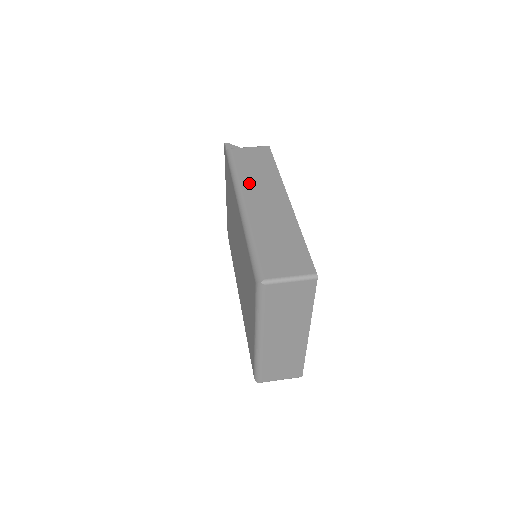
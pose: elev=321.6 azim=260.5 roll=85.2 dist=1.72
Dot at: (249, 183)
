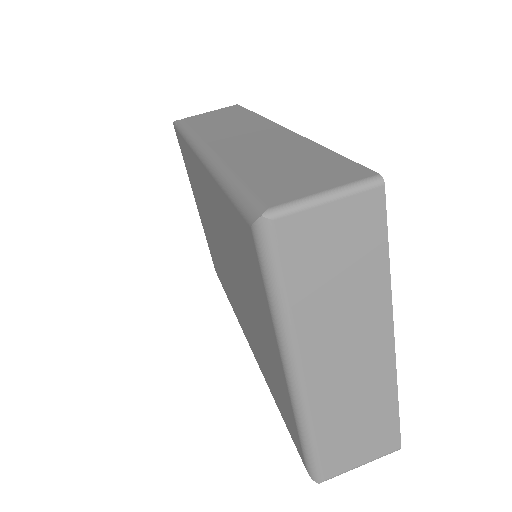
Dot at: (213, 132)
